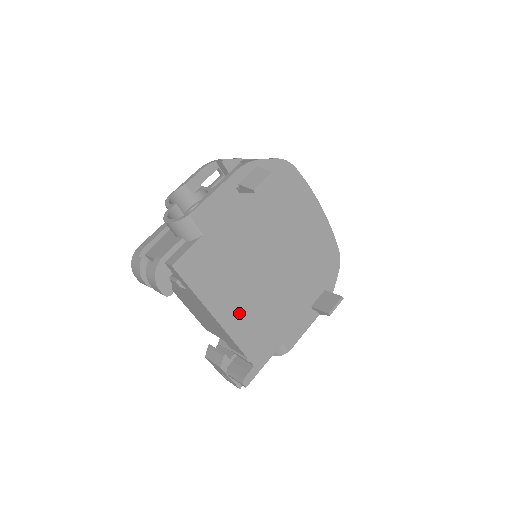
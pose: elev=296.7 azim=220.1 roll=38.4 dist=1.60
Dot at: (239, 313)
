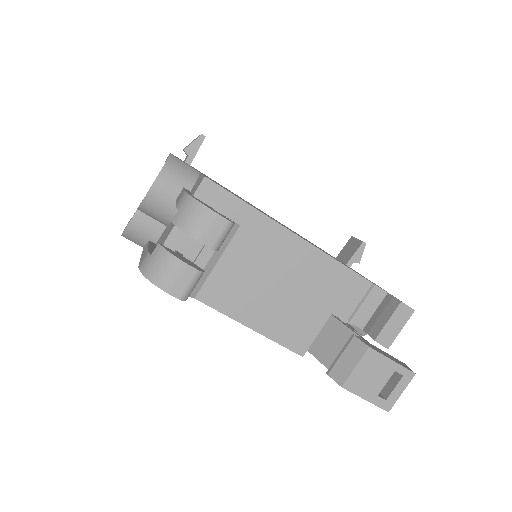
Dot at: occluded
